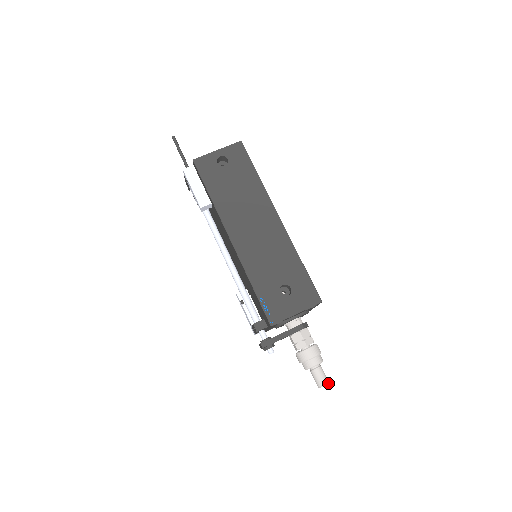
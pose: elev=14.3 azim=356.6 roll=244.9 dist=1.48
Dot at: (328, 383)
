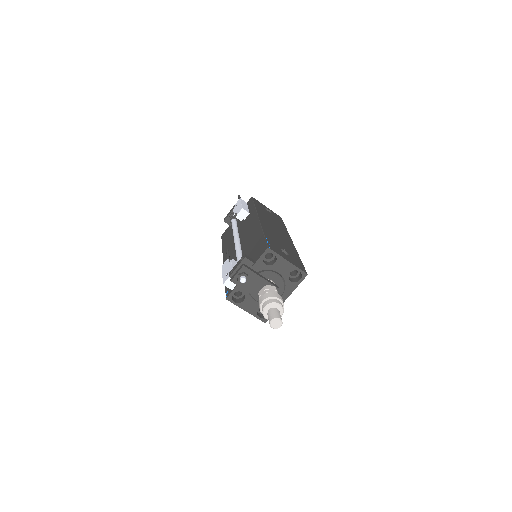
Dot at: occluded
